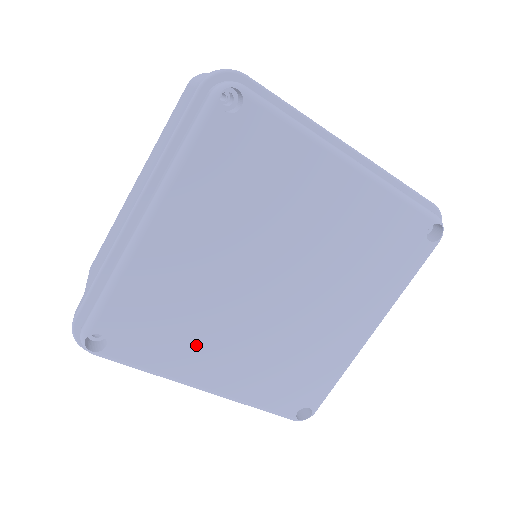
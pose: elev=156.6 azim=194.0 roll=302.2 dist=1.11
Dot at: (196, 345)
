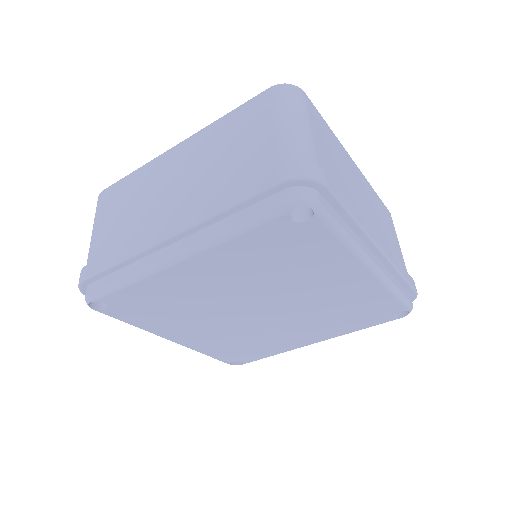
Dot at: (178, 322)
